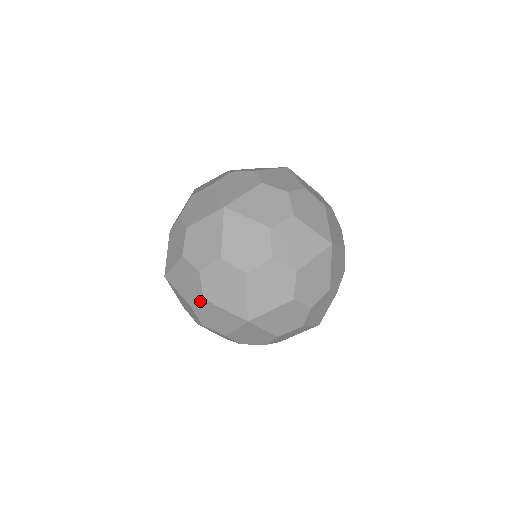
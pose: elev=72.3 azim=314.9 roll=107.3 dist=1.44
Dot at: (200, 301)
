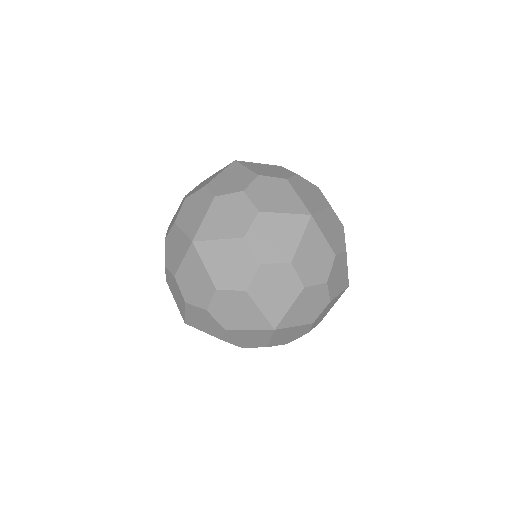
Dot at: (224, 333)
